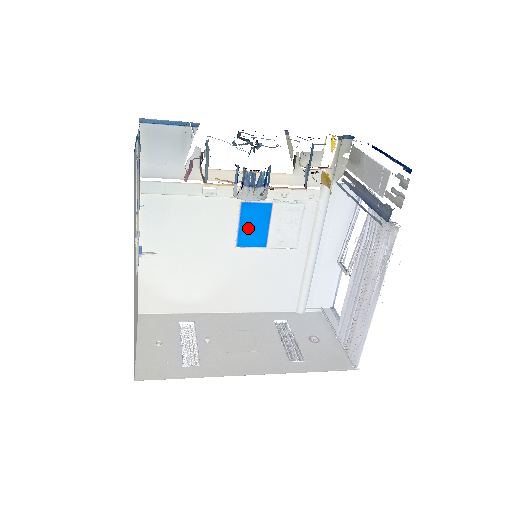
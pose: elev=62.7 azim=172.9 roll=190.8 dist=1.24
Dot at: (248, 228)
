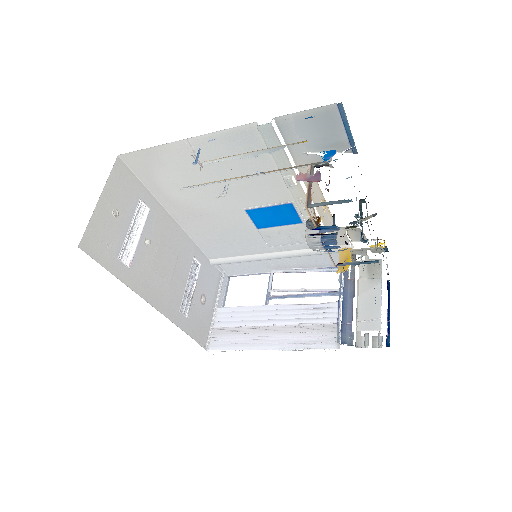
Dot at: (269, 213)
